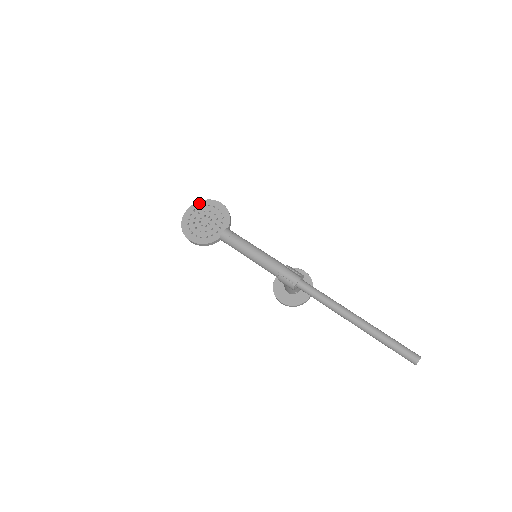
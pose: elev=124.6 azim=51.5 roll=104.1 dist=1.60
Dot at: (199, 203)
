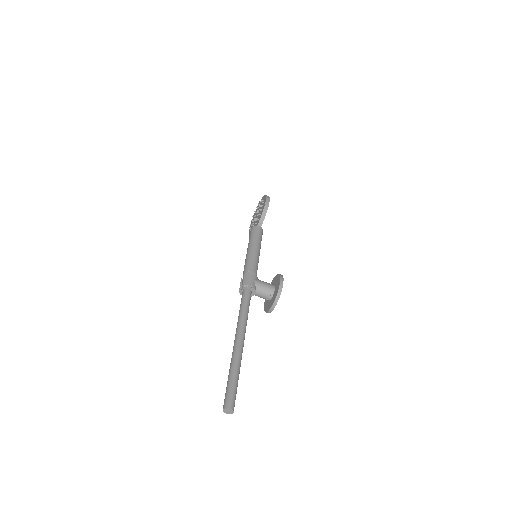
Dot at: (263, 198)
